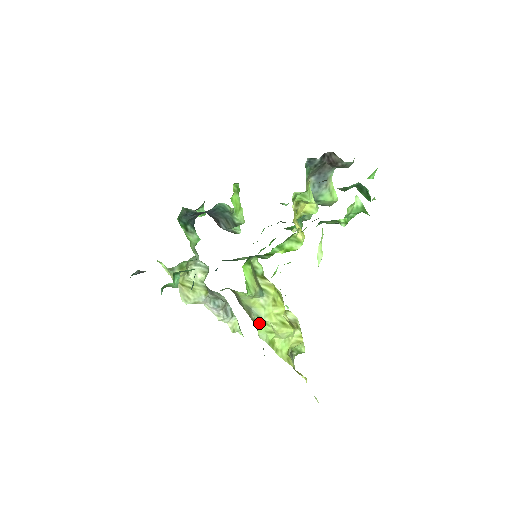
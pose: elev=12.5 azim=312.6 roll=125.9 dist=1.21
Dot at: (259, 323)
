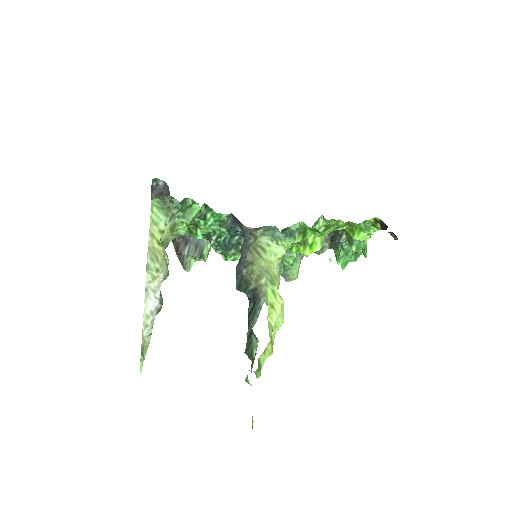
Dot at: (267, 289)
